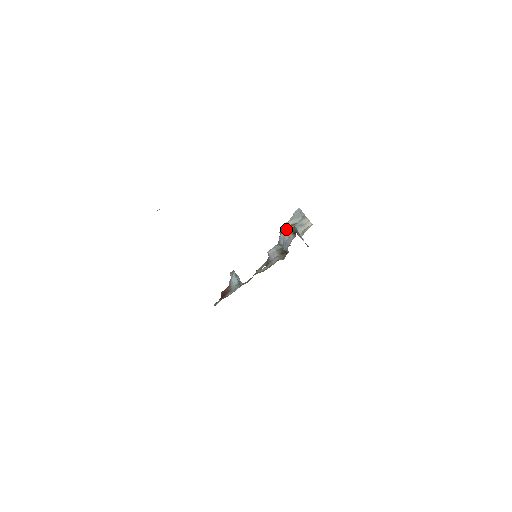
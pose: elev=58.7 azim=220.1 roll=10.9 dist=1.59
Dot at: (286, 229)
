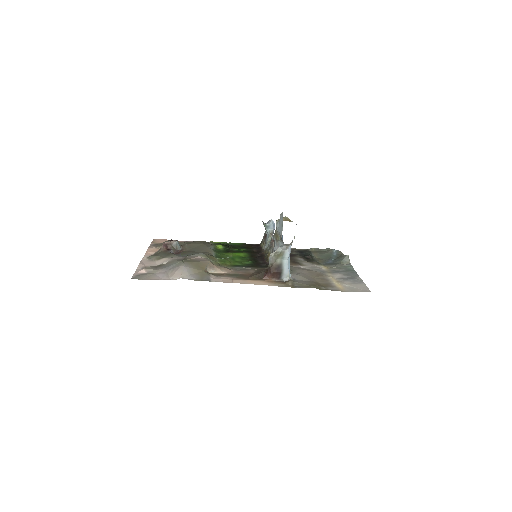
Dot at: (274, 237)
